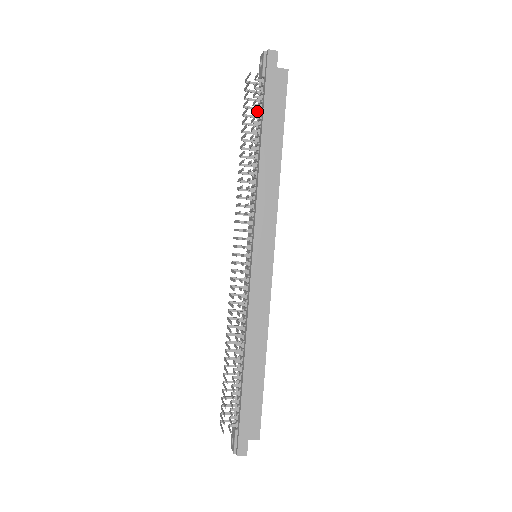
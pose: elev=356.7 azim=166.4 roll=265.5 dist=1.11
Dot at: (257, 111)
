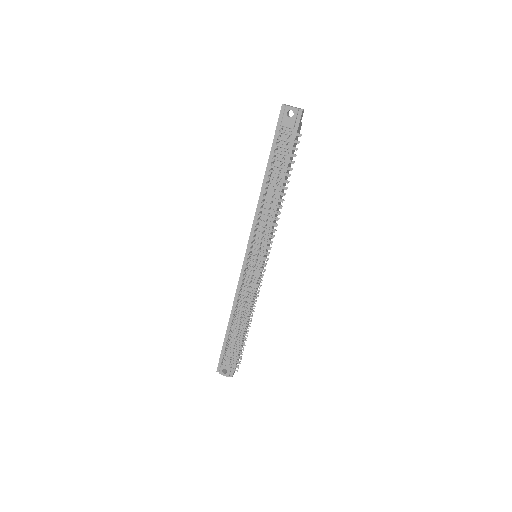
Dot at: (272, 148)
